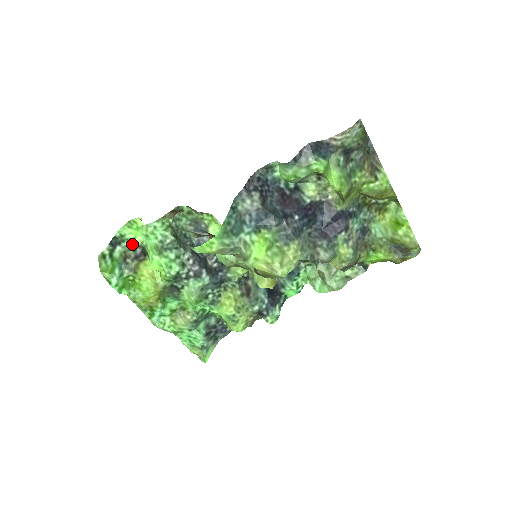
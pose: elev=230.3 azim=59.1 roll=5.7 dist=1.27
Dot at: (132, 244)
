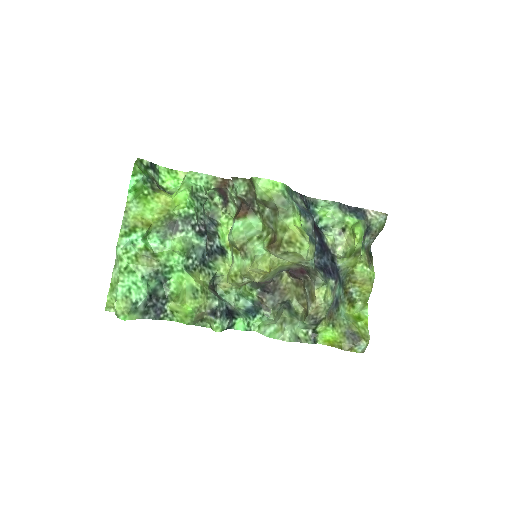
Dot at: (159, 182)
